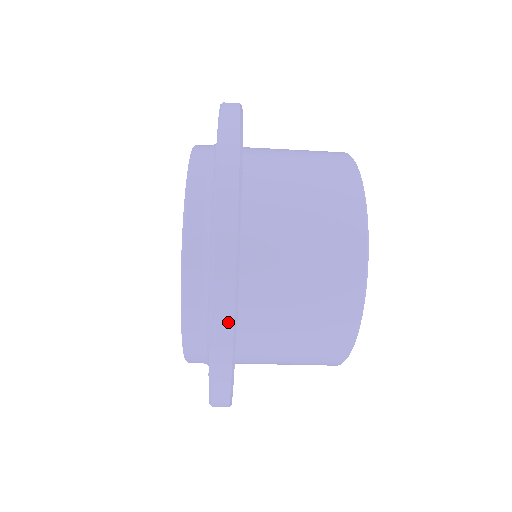
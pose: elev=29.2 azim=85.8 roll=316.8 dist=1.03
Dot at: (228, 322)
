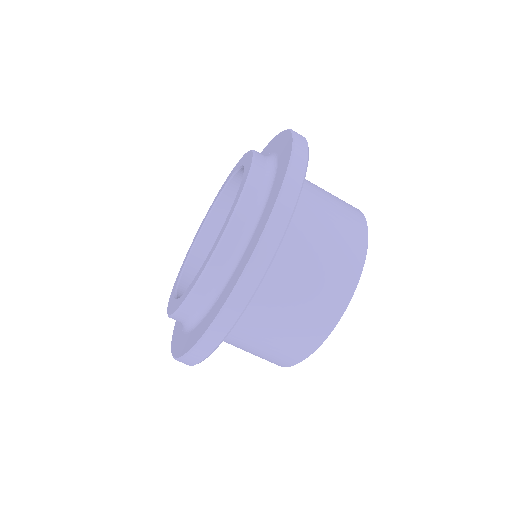
Dot at: occluded
